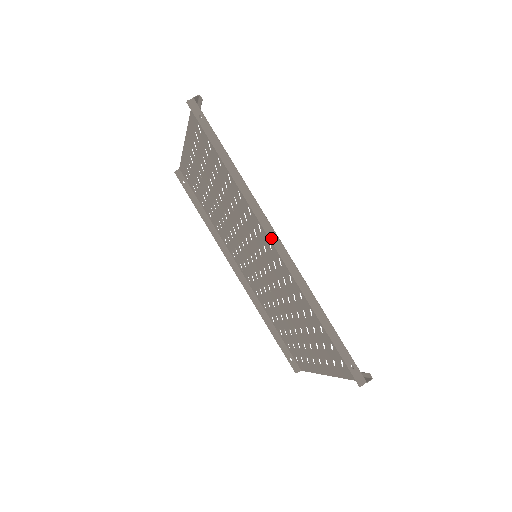
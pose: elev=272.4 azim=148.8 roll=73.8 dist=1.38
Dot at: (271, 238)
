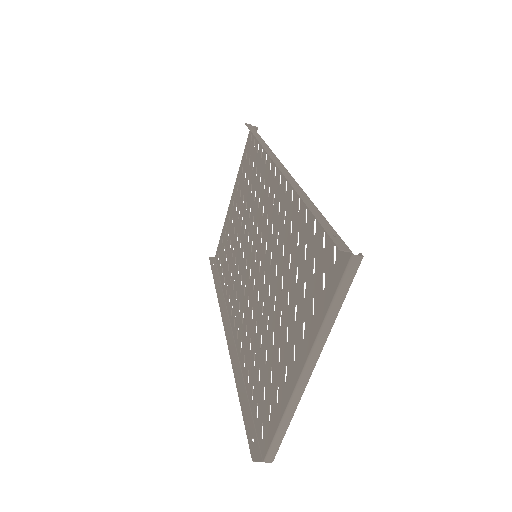
Dot at: (276, 163)
